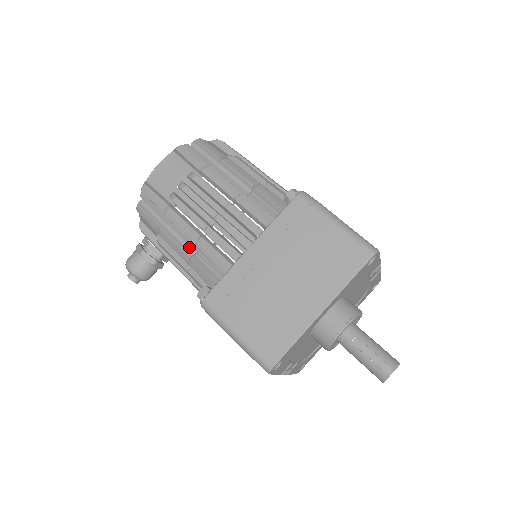
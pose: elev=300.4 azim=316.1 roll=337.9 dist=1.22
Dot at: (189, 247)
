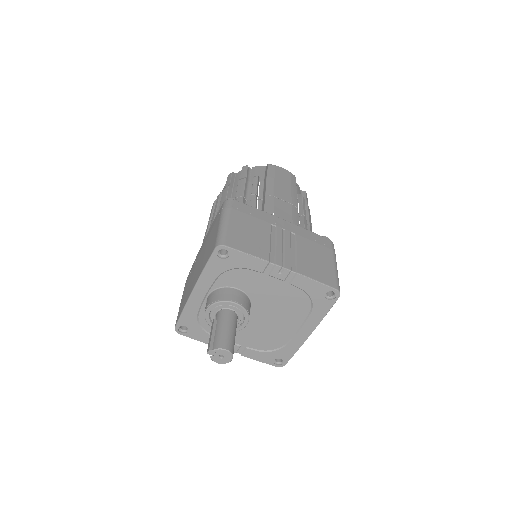
Dot at: occluded
